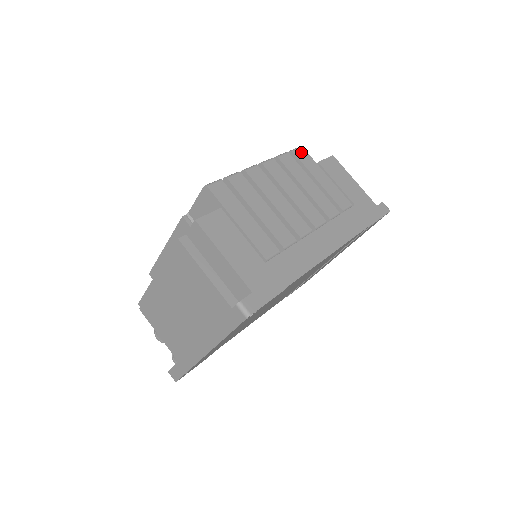
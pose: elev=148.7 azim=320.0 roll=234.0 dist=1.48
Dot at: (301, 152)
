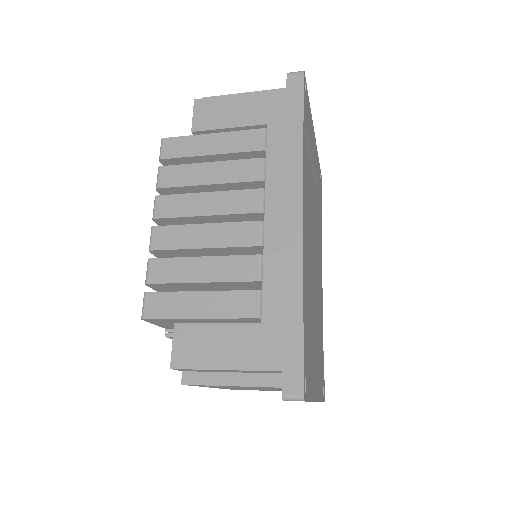
Dot at: (168, 147)
